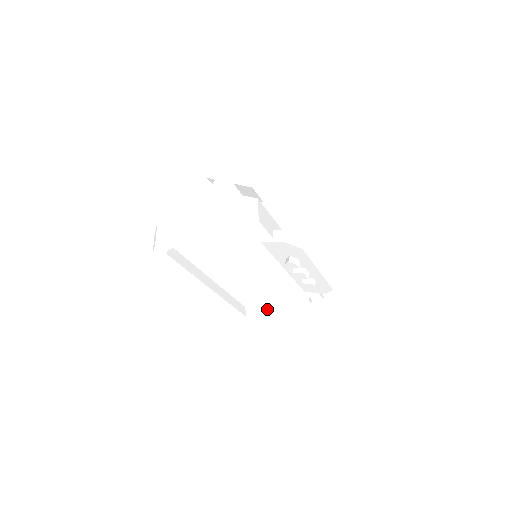
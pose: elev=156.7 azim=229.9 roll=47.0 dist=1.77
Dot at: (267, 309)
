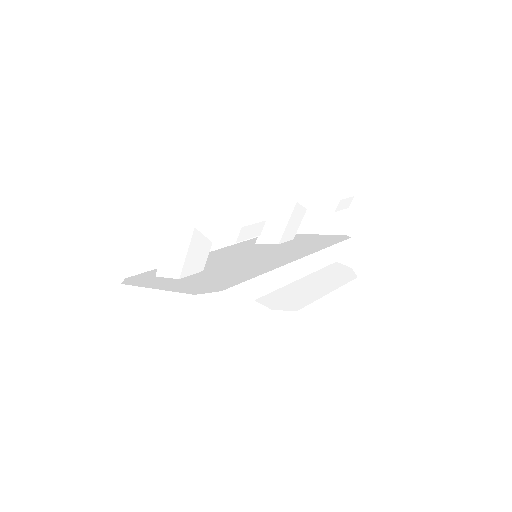
Dot at: occluded
